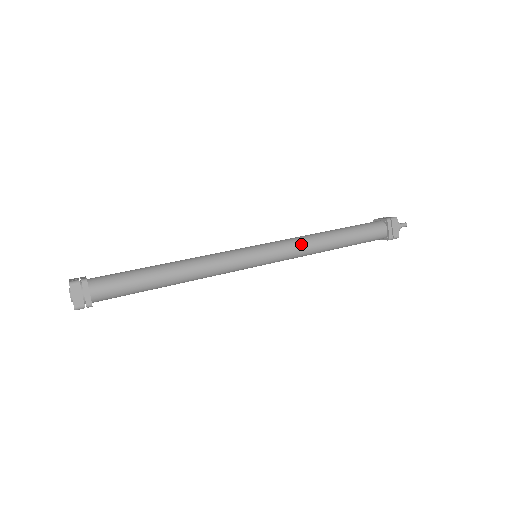
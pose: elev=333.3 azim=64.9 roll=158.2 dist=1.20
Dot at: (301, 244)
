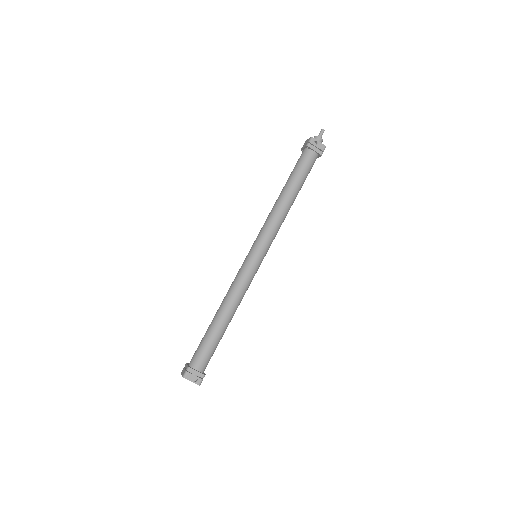
Dot at: occluded
